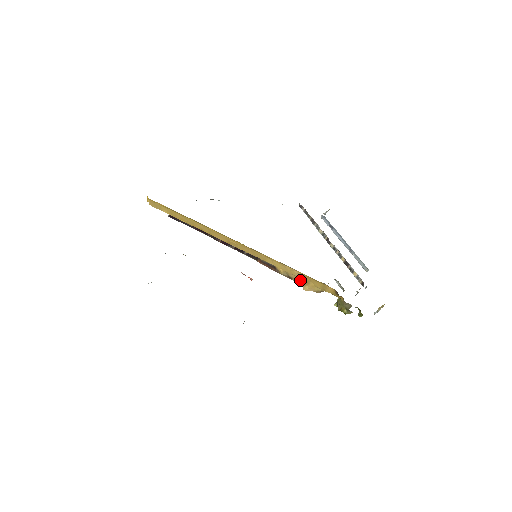
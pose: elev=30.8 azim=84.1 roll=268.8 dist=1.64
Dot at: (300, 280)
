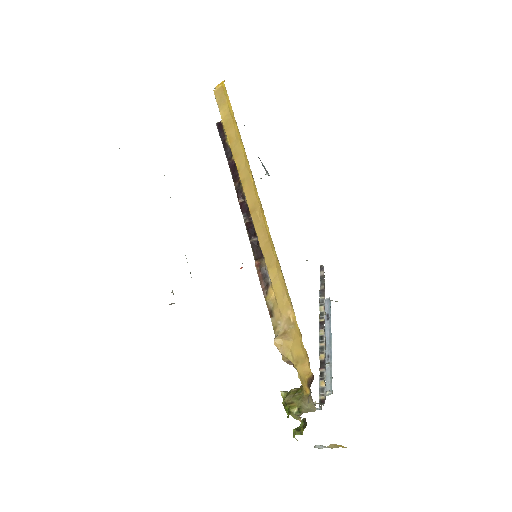
Dot at: (281, 326)
